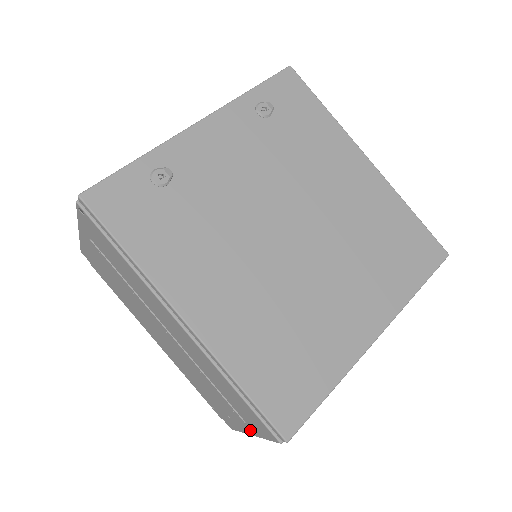
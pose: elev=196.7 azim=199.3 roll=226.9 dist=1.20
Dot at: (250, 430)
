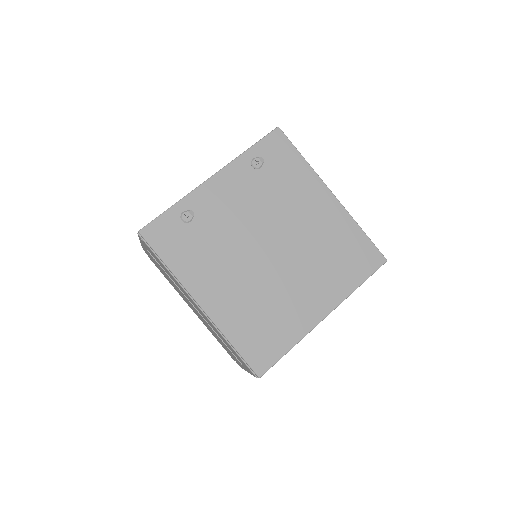
Dot at: occluded
